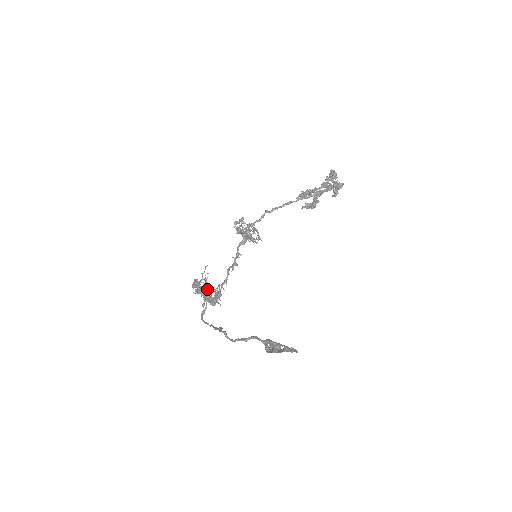
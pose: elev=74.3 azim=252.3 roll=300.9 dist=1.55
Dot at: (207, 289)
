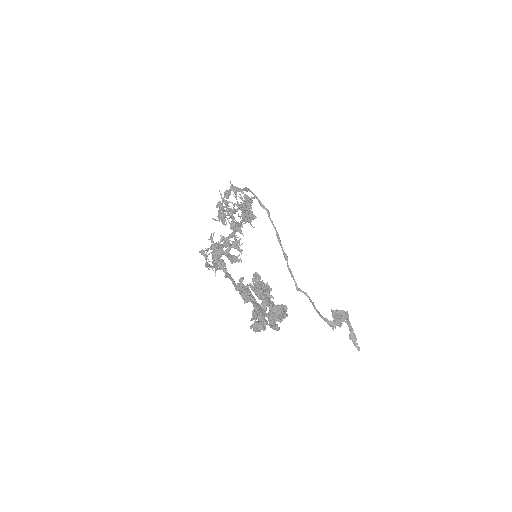
Dot at: (229, 193)
